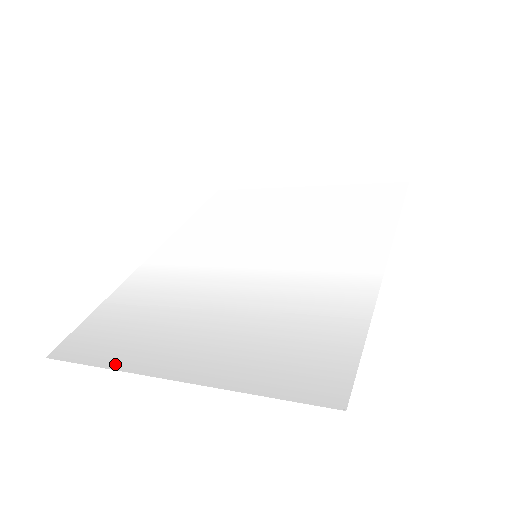
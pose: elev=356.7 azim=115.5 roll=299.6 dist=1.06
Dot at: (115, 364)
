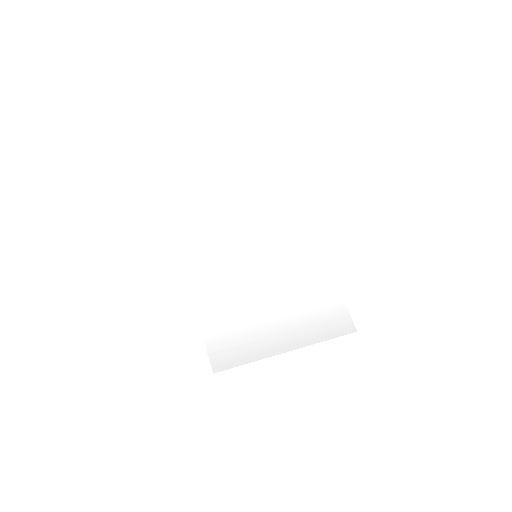
Dot at: (258, 357)
